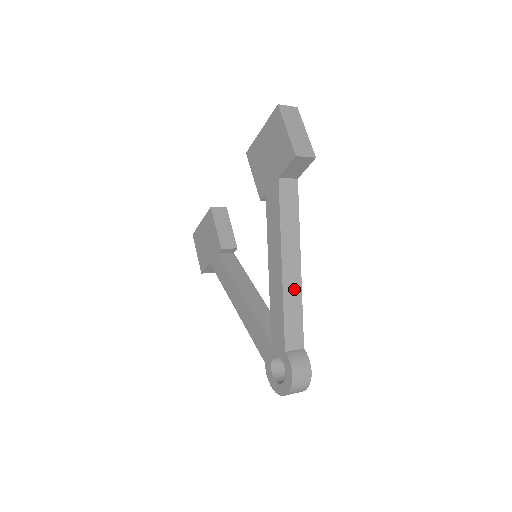
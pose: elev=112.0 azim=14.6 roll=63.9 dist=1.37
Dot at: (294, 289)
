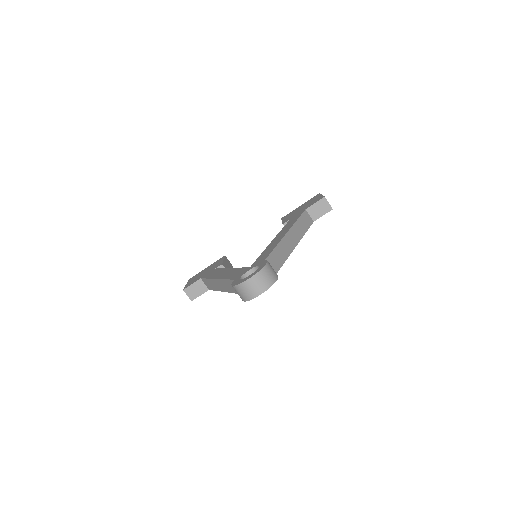
Dot at: (287, 248)
